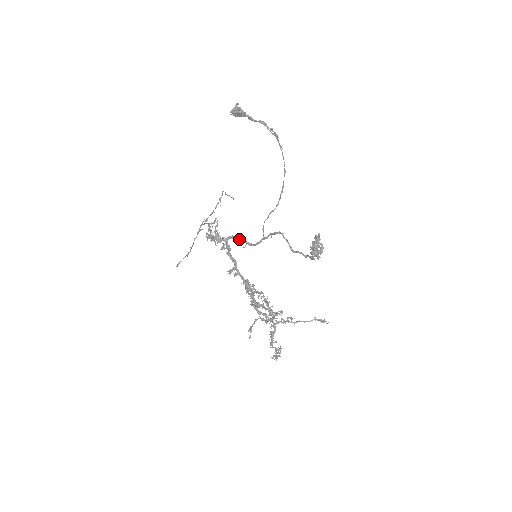
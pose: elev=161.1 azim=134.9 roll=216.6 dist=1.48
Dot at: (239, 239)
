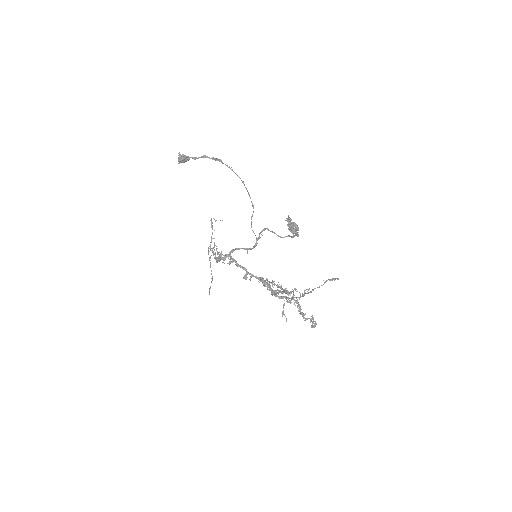
Dot at: (239, 249)
